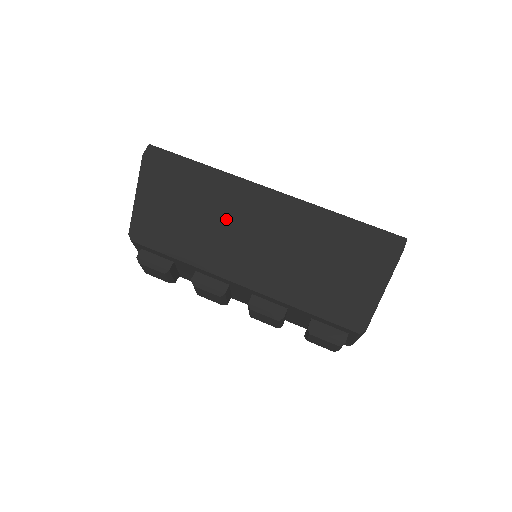
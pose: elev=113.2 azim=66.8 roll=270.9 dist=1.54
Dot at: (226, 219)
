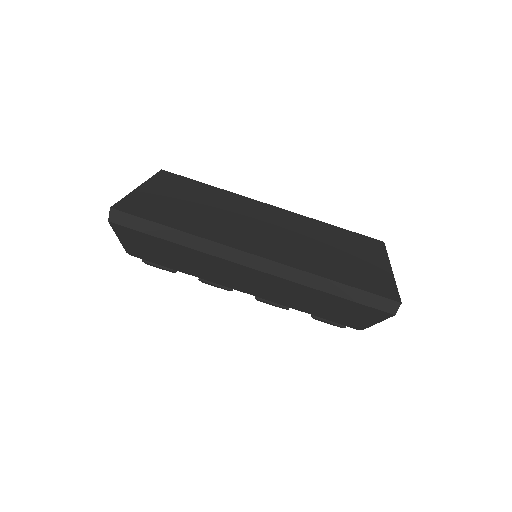
Dot at: (215, 267)
